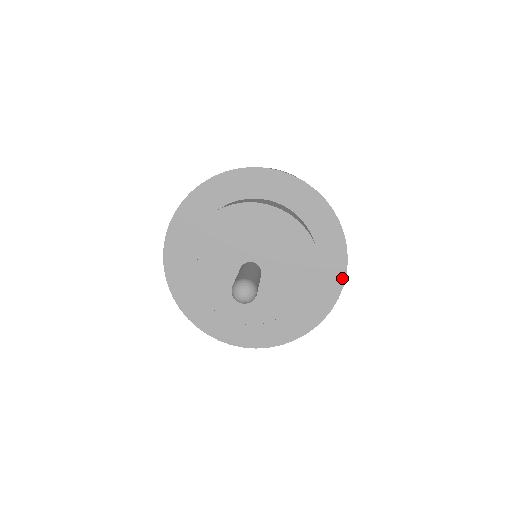
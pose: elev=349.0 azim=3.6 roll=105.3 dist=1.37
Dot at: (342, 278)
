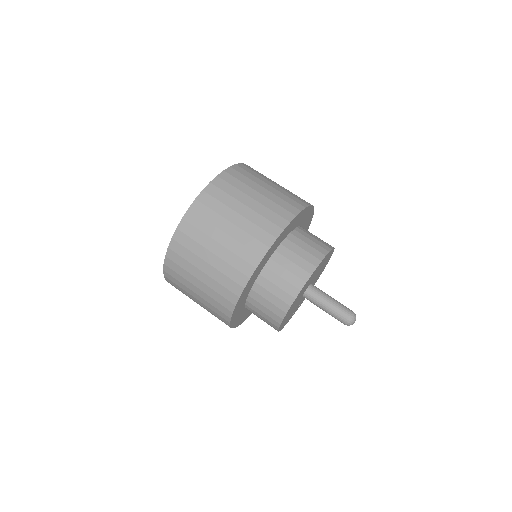
Dot at: occluded
